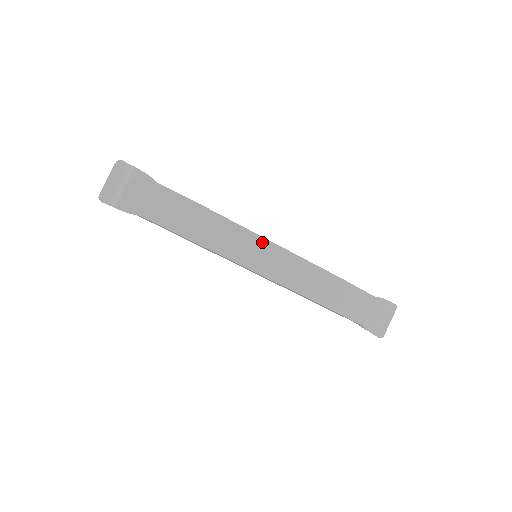
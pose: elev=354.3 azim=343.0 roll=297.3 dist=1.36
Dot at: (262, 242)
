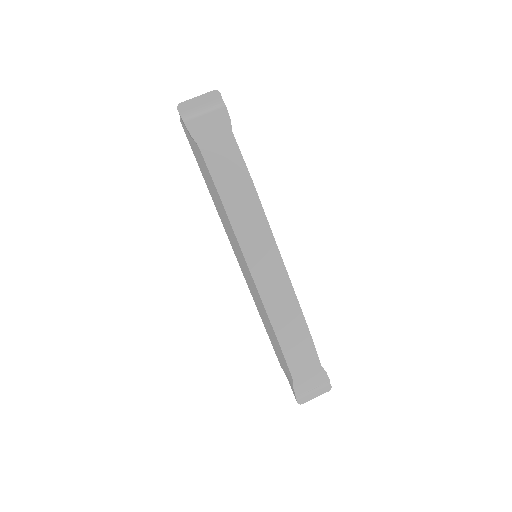
Dot at: (272, 246)
